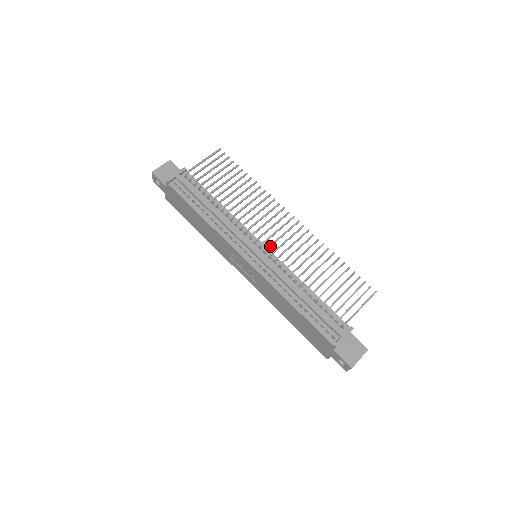
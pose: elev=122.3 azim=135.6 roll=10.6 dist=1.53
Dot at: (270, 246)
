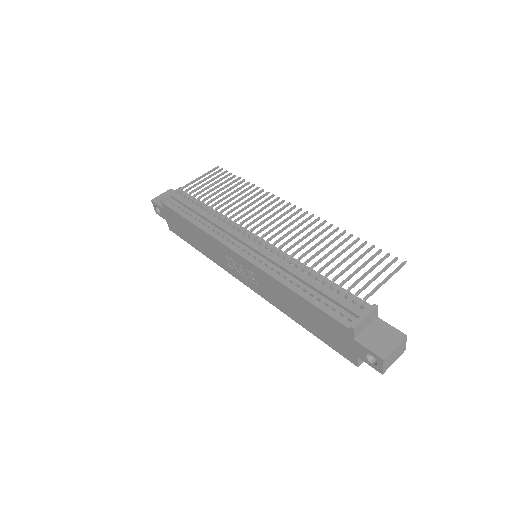
Dot at: (265, 234)
